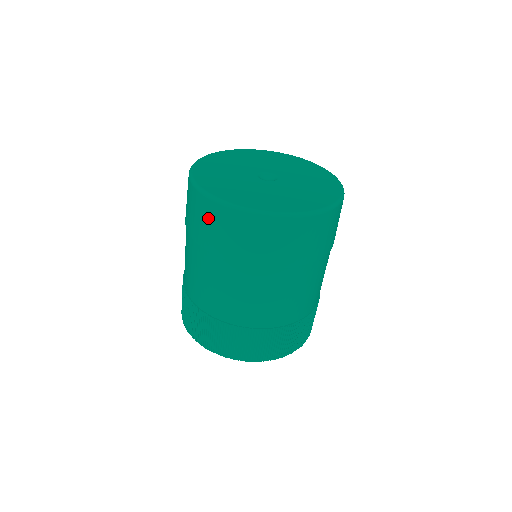
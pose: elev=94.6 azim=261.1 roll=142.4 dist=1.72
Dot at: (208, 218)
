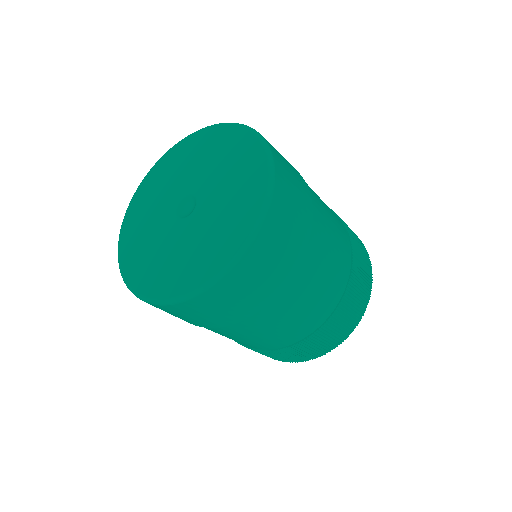
Dot at: (200, 311)
